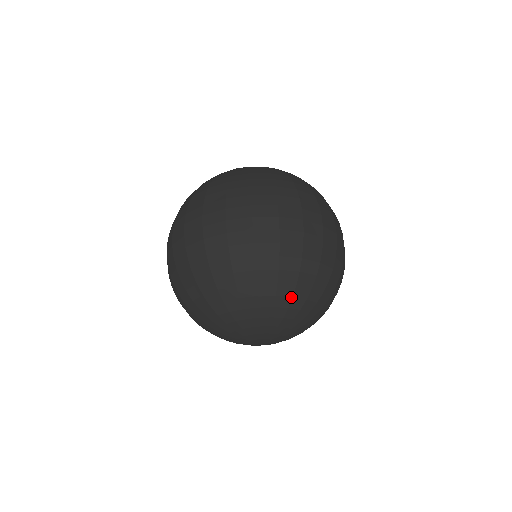
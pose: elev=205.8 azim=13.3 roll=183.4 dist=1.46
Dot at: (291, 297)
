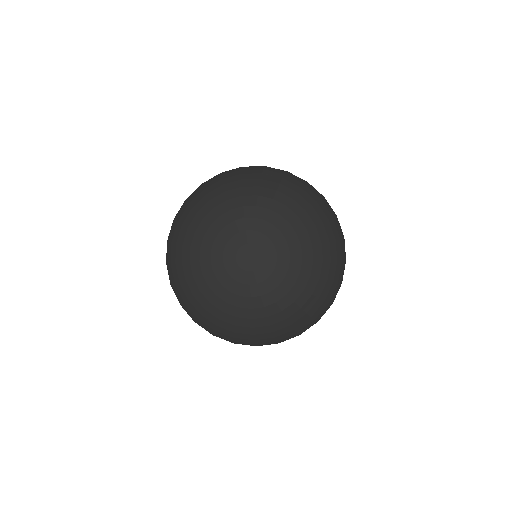
Dot at: (314, 225)
